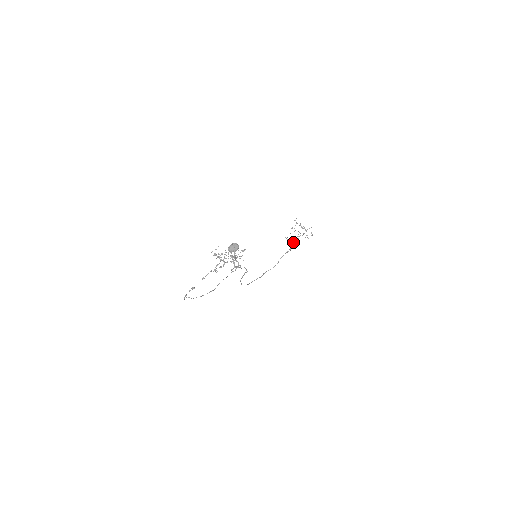
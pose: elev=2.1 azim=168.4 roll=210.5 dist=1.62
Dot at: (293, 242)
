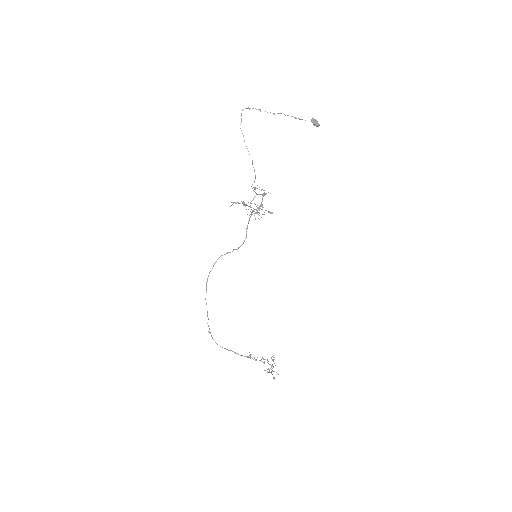
Dot at: occluded
